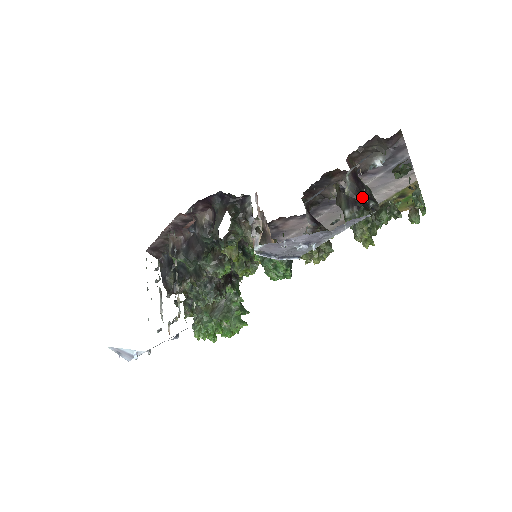
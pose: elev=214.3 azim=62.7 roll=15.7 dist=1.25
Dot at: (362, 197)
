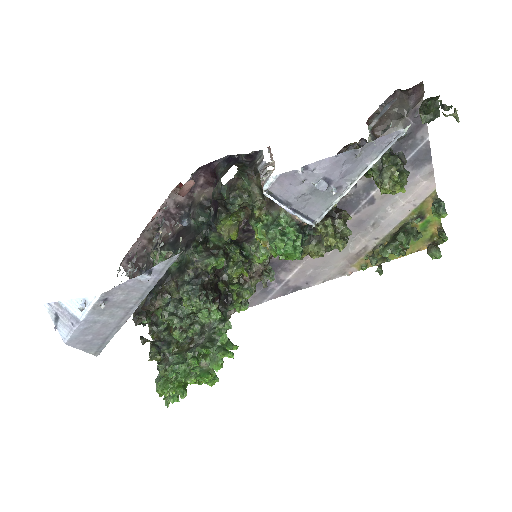
Dot at: occluded
